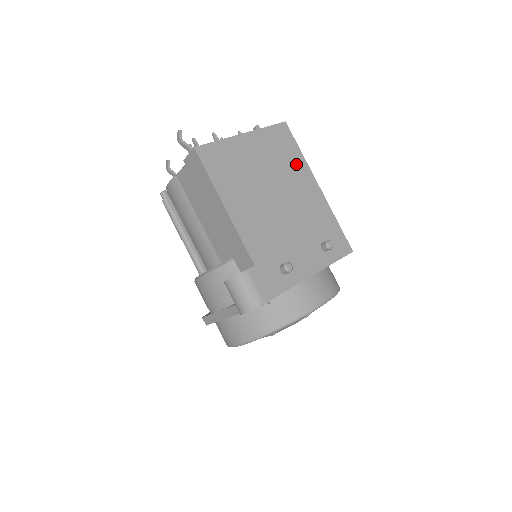
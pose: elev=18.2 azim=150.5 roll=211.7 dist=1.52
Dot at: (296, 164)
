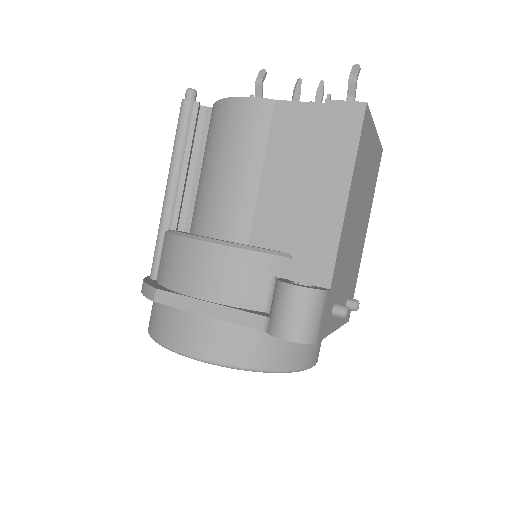
Dot at: (371, 199)
